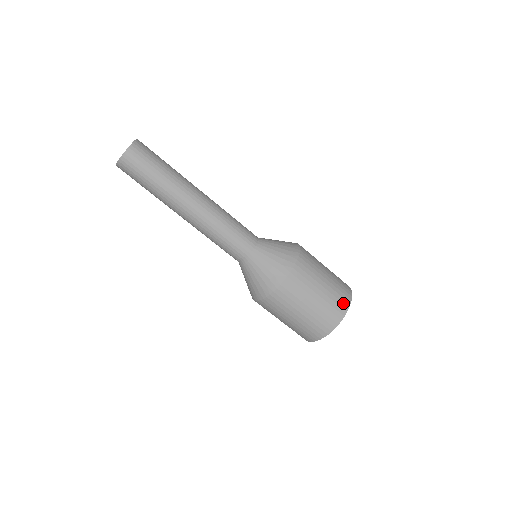
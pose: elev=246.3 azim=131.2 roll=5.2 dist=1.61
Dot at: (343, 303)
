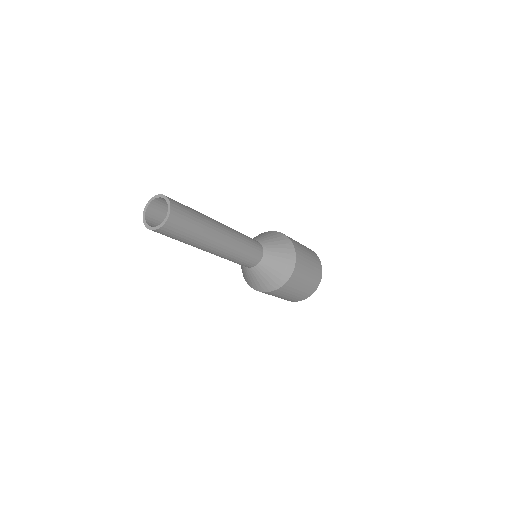
Dot at: (314, 288)
